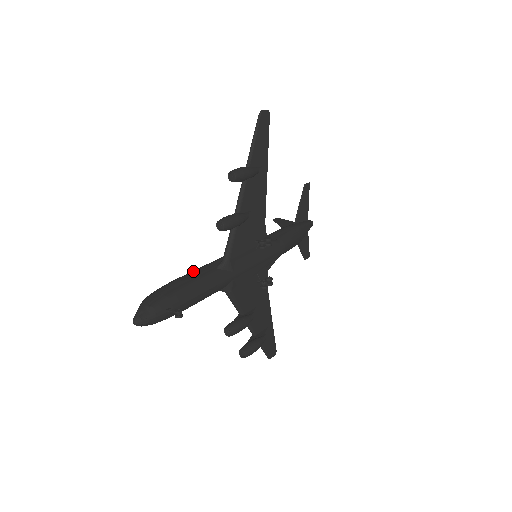
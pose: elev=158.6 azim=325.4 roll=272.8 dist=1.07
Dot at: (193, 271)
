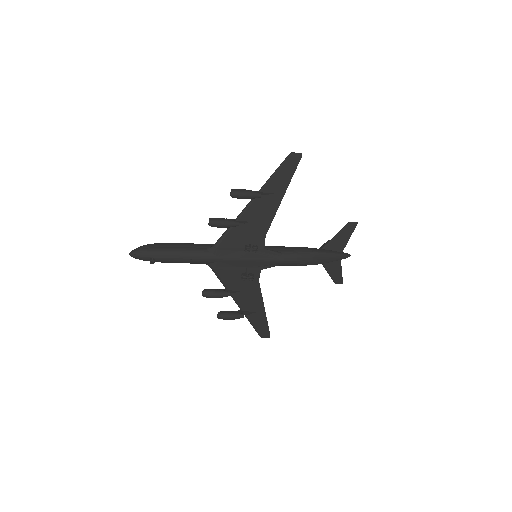
Dot at: (191, 243)
